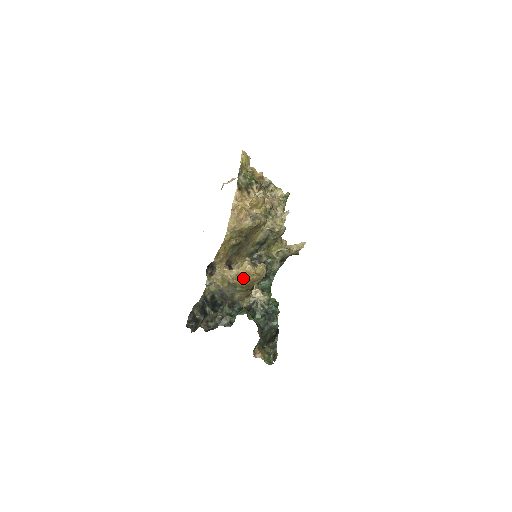
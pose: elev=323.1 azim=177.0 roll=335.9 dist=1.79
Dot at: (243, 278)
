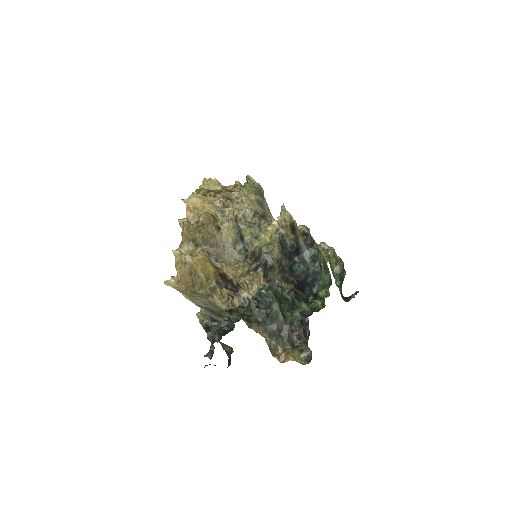
Dot at: (180, 277)
